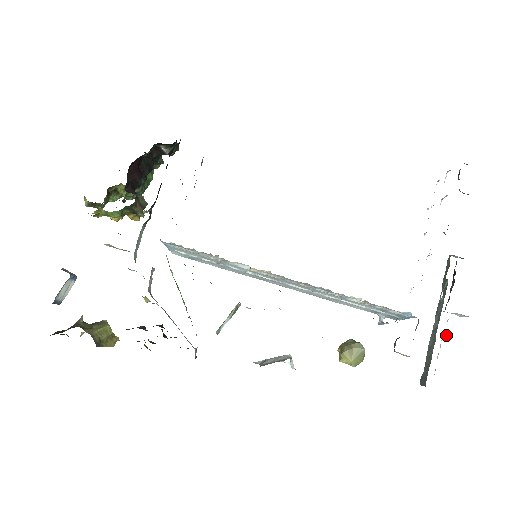
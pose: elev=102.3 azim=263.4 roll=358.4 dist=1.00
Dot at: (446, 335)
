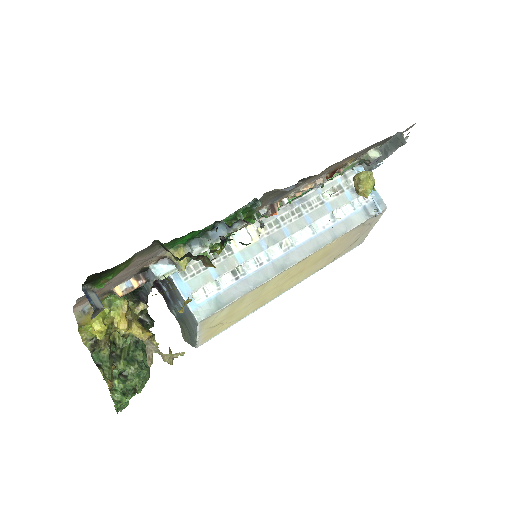
Dot at: occluded
